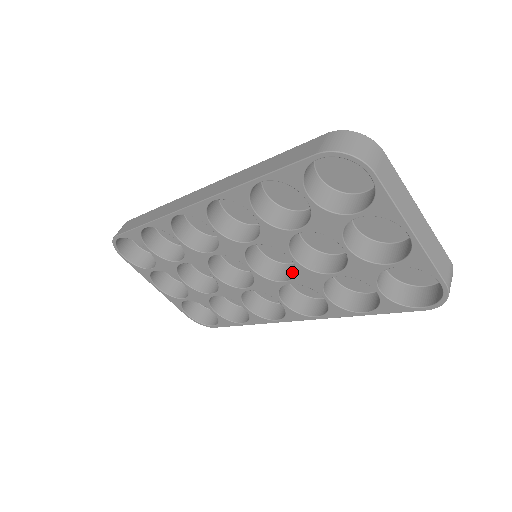
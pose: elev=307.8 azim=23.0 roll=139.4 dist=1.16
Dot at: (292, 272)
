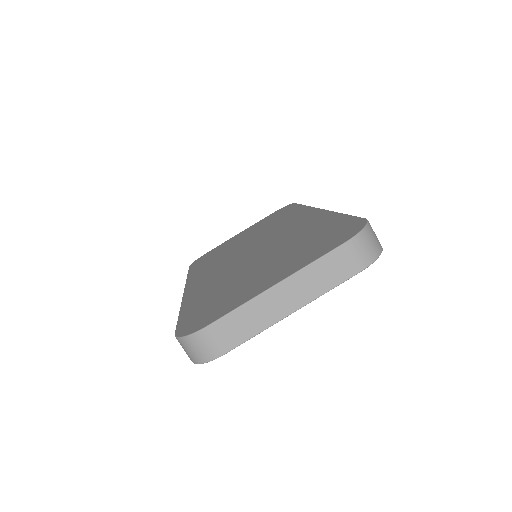
Dot at: occluded
